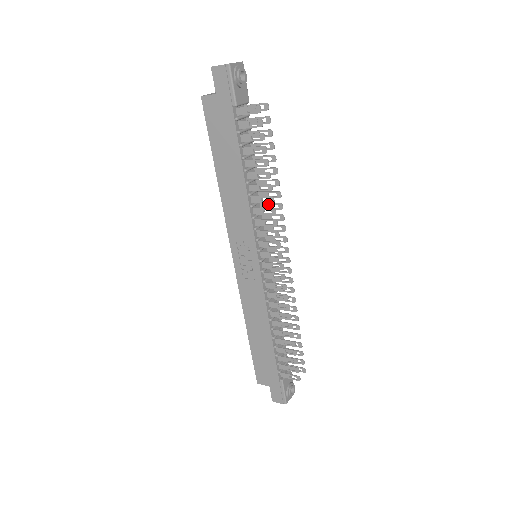
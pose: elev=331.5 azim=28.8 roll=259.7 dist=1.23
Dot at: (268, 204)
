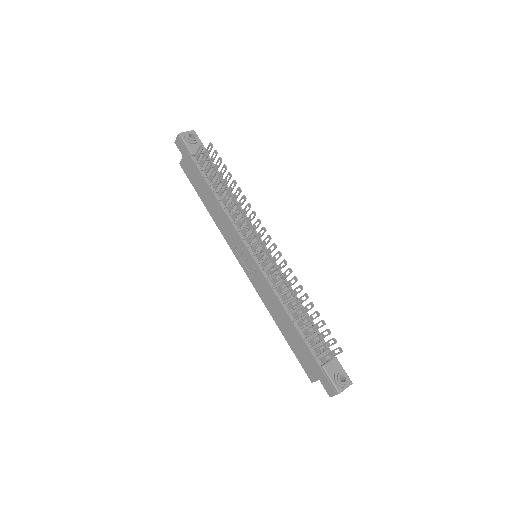
Dot at: (244, 210)
